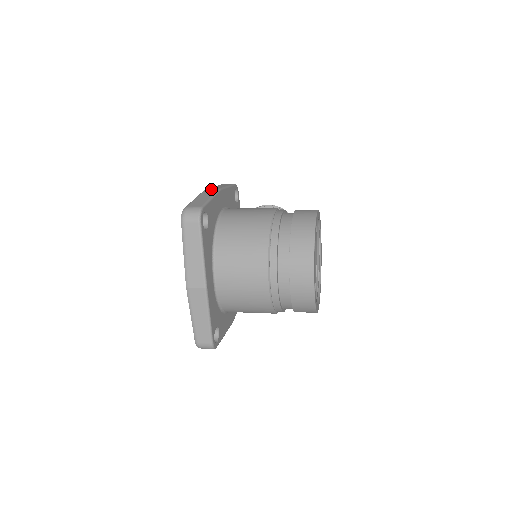
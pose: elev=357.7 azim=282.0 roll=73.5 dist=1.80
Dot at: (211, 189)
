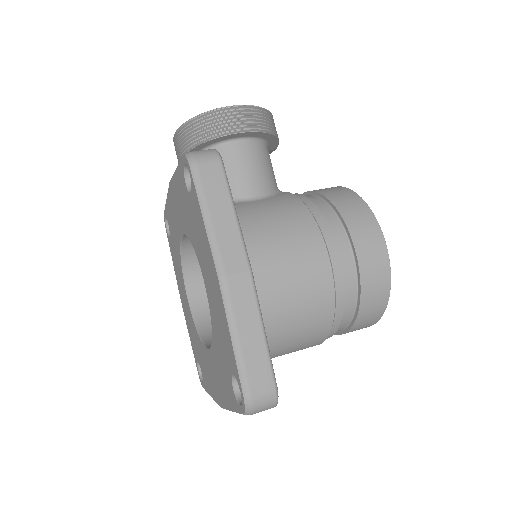
Dot at: (237, 280)
